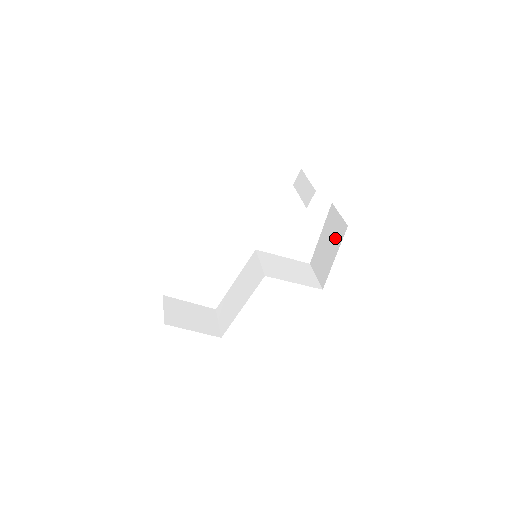
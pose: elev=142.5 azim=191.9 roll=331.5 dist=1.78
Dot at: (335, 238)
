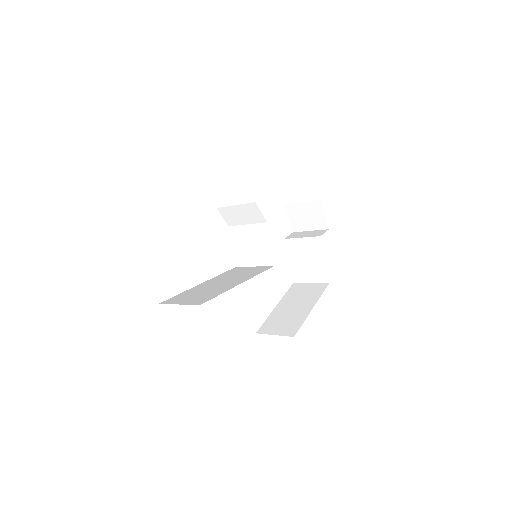
Dot at: (309, 297)
